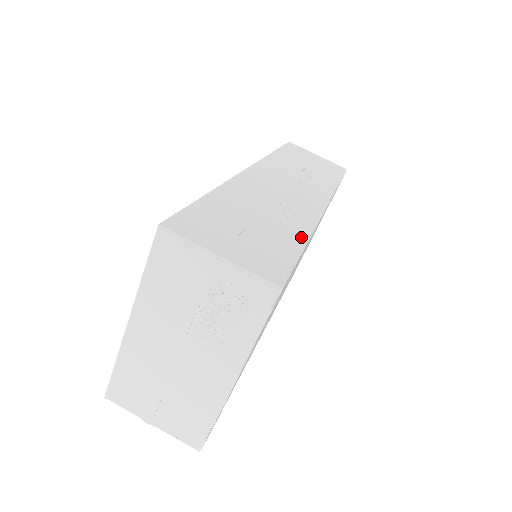
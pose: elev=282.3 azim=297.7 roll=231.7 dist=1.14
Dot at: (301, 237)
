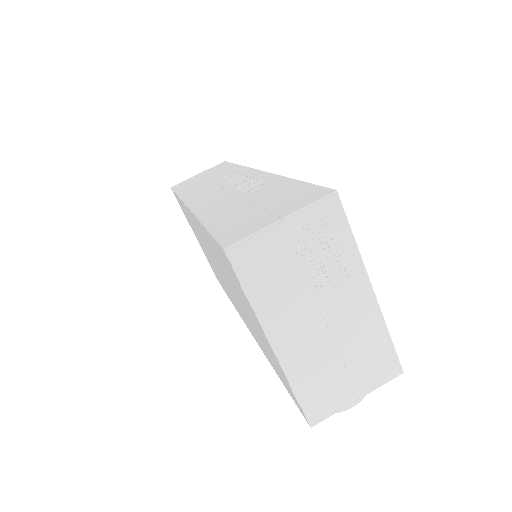
Dot at: (287, 182)
